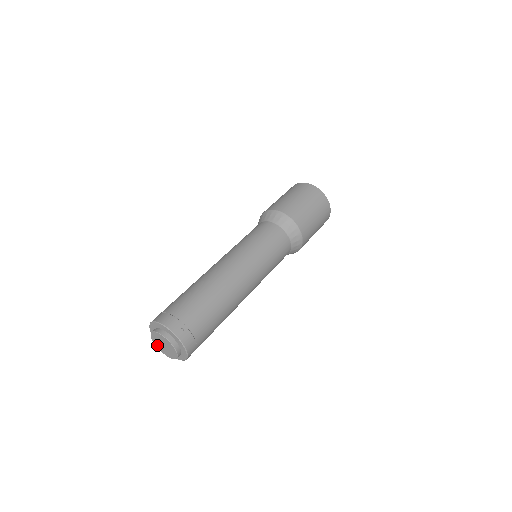
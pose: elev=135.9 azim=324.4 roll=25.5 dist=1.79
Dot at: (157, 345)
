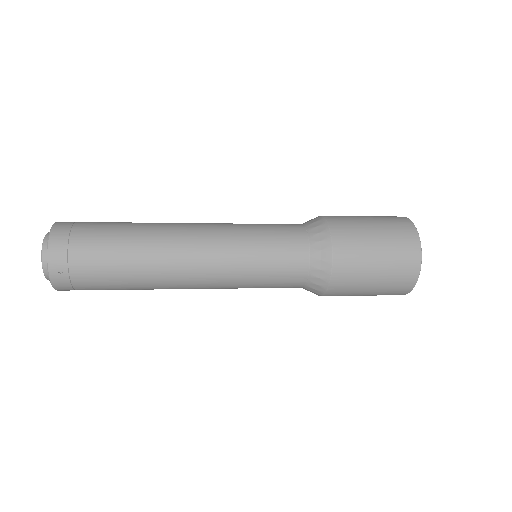
Dot at: occluded
